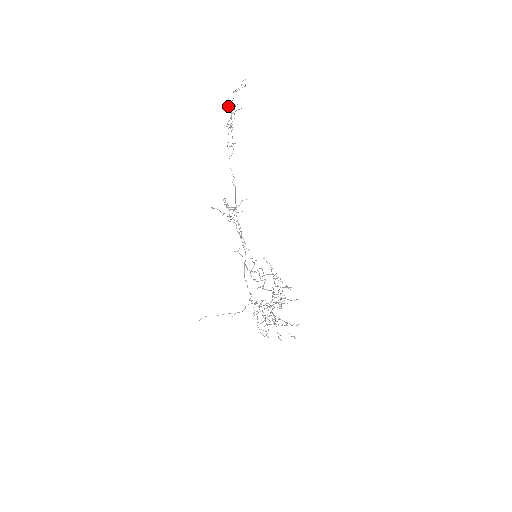
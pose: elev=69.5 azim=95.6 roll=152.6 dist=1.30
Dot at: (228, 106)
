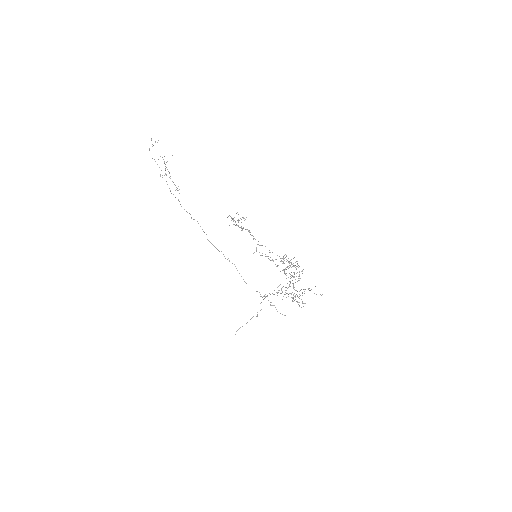
Dot at: occluded
